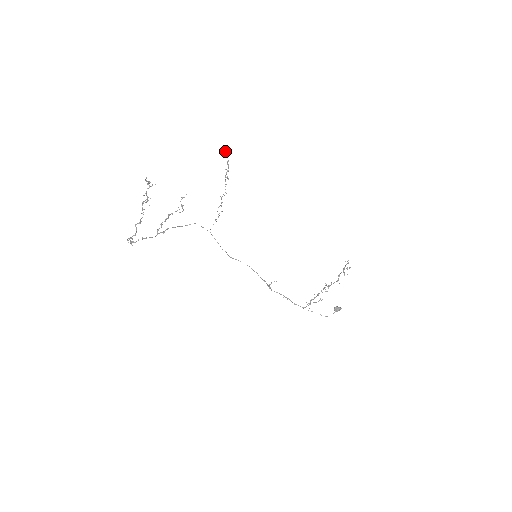
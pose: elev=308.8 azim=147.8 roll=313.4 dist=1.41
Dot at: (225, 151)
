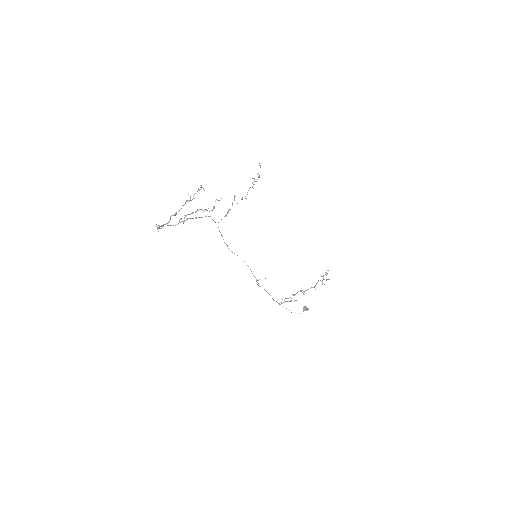
Dot at: (260, 165)
